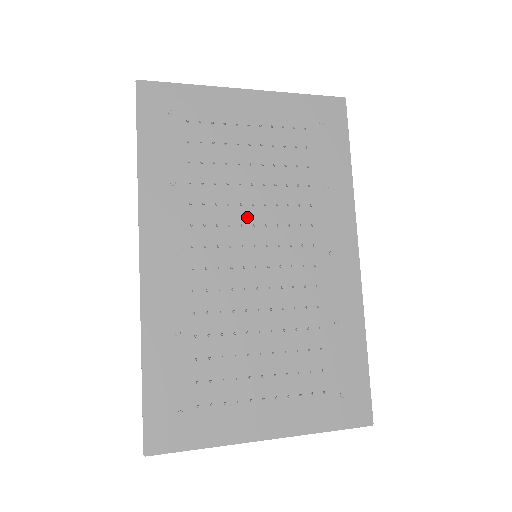
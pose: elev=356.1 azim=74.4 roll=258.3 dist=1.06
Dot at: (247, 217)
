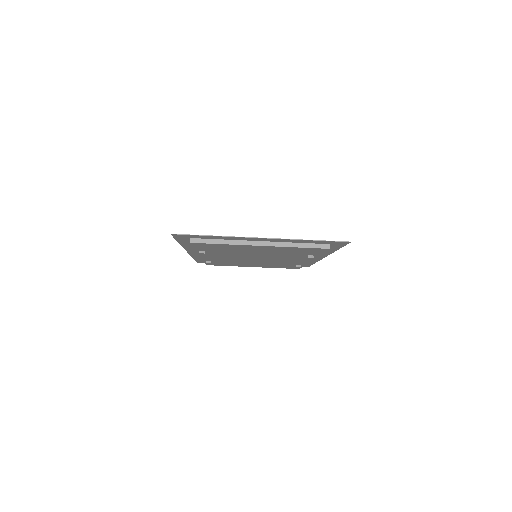
Dot at: occluded
